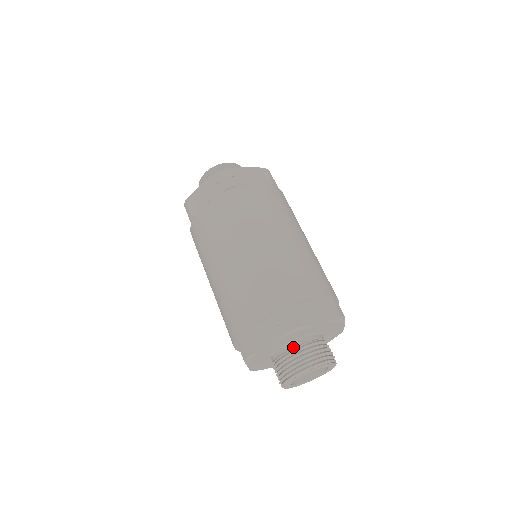
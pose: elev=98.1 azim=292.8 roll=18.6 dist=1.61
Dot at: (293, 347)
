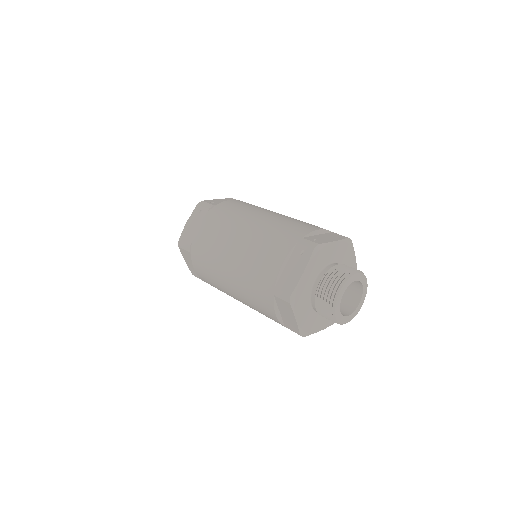
Dot at: (324, 274)
